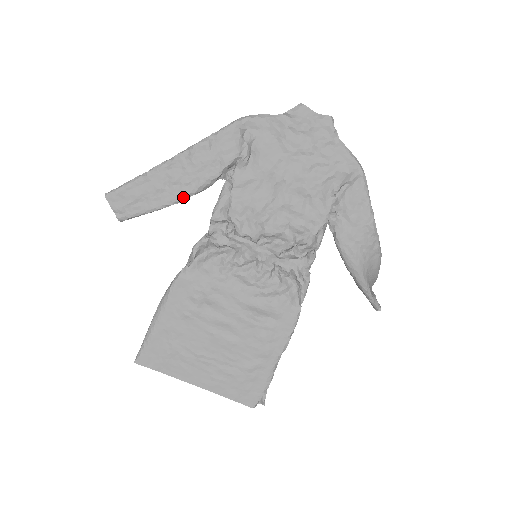
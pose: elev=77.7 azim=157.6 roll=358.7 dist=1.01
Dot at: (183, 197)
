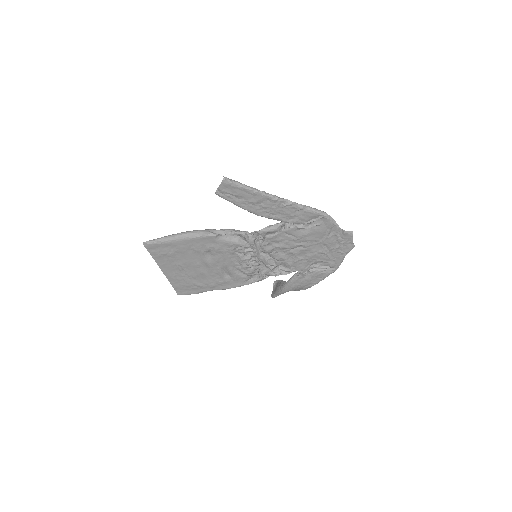
Dot at: (258, 214)
